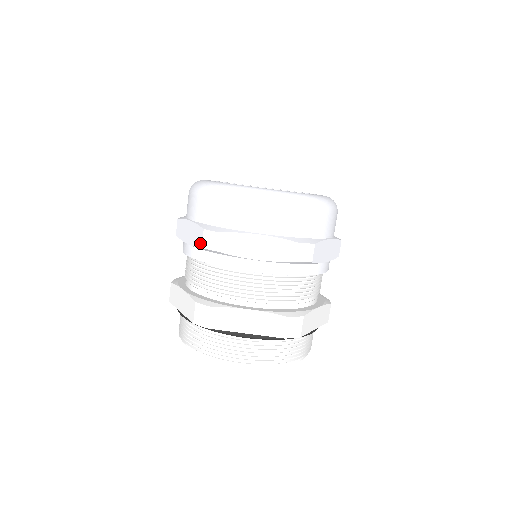
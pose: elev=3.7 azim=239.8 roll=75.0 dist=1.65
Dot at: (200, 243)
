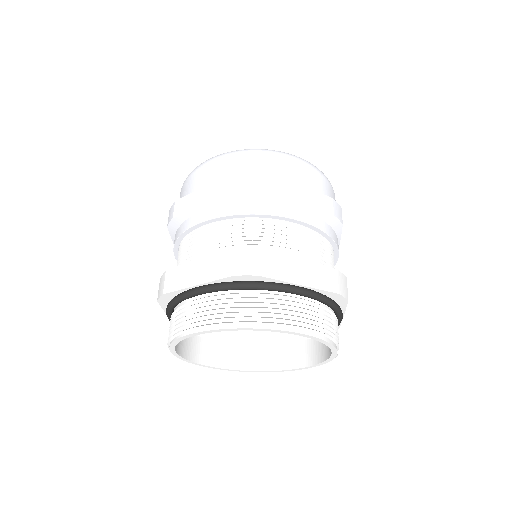
Dot at: occluded
